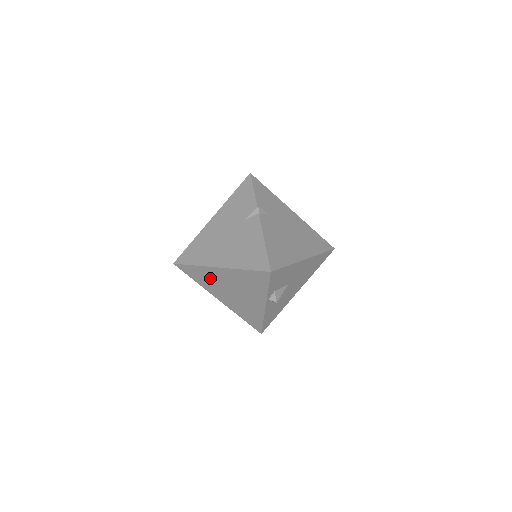
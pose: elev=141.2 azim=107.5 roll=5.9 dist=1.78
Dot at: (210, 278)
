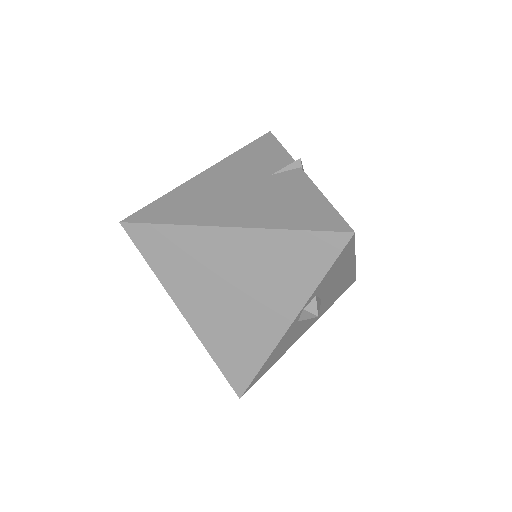
Dot at: (194, 257)
